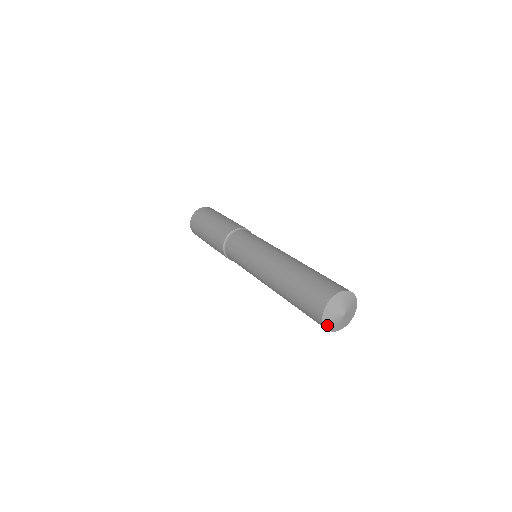
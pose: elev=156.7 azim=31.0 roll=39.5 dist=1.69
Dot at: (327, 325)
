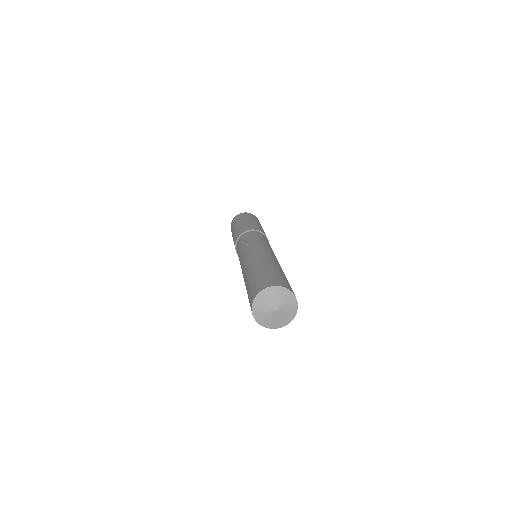
Dot at: (260, 321)
